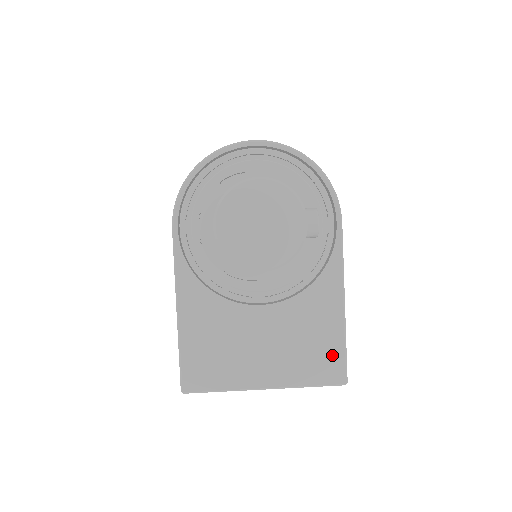
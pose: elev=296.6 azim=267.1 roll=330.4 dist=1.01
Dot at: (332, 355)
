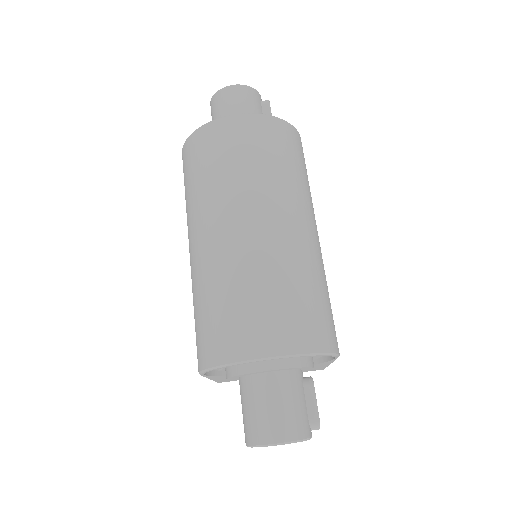
Dot at: occluded
